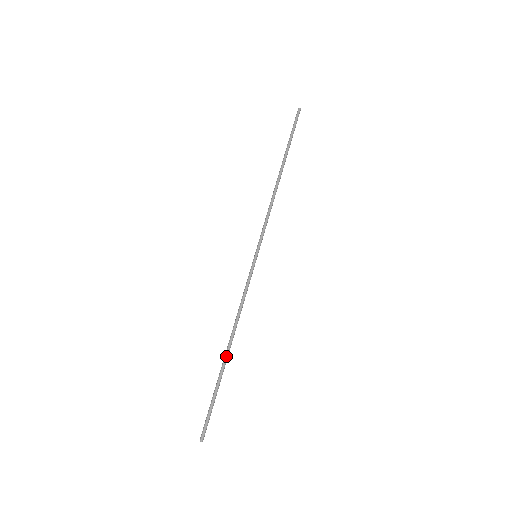
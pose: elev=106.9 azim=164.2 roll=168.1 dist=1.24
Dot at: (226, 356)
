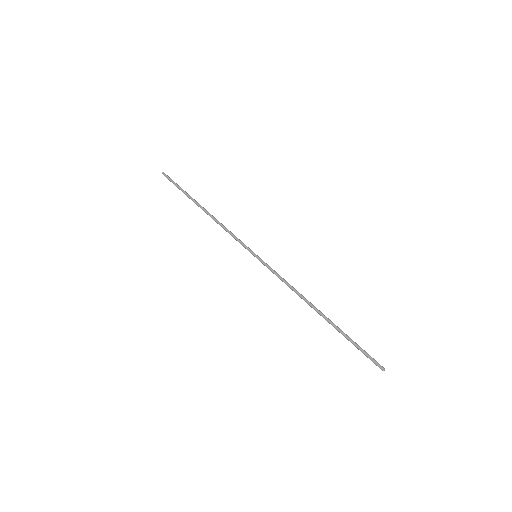
Dot at: occluded
